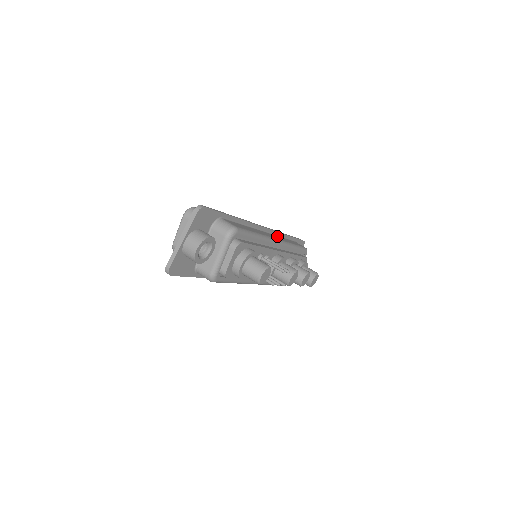
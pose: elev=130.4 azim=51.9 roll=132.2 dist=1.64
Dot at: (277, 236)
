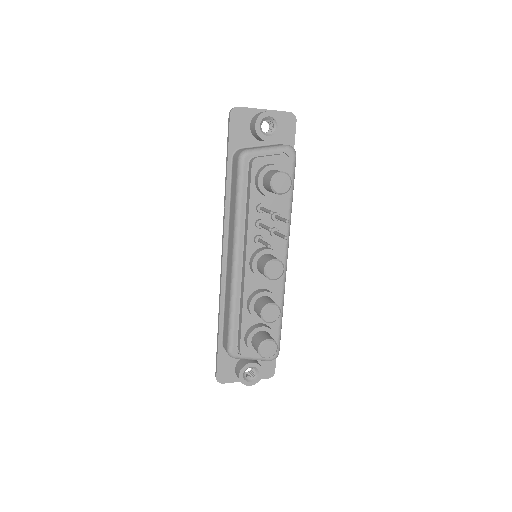
Dot at: occluded
